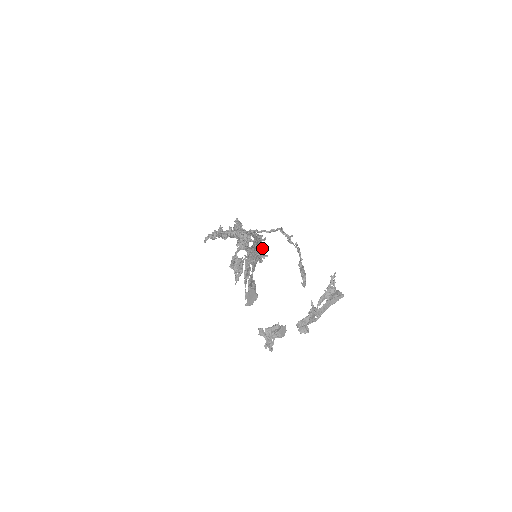
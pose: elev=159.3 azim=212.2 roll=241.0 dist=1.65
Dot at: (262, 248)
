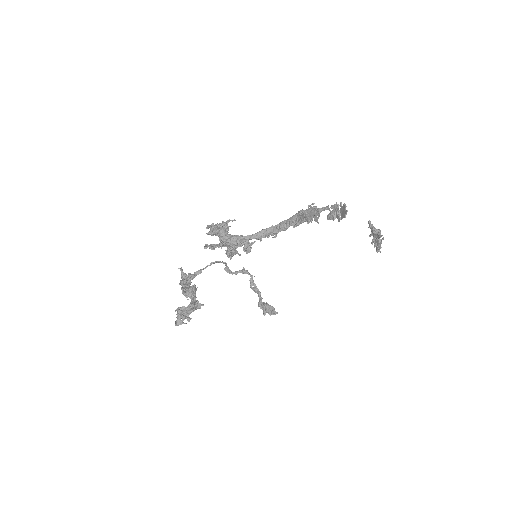
Dot at: occluded
